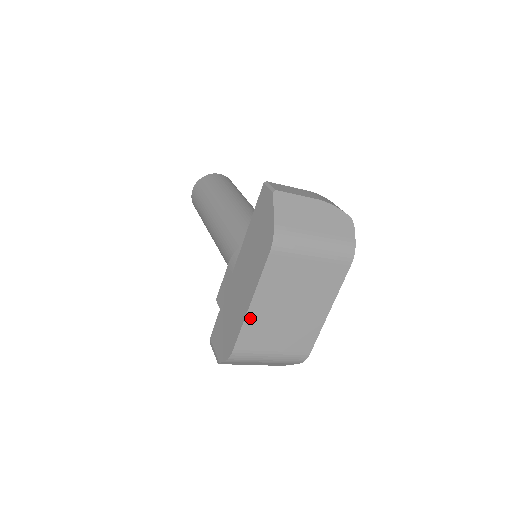
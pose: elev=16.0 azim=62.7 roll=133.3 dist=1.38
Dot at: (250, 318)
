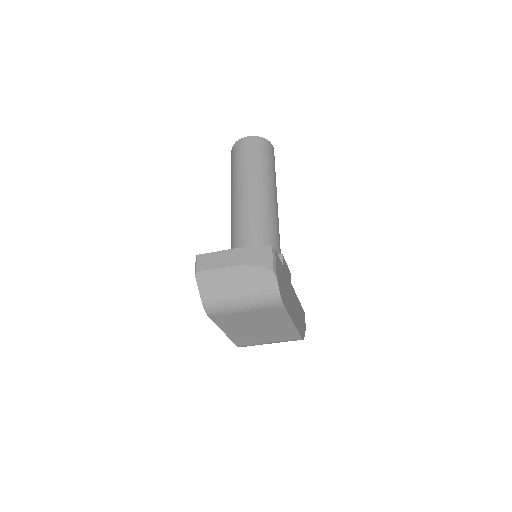
Dot at: (232, 336)
